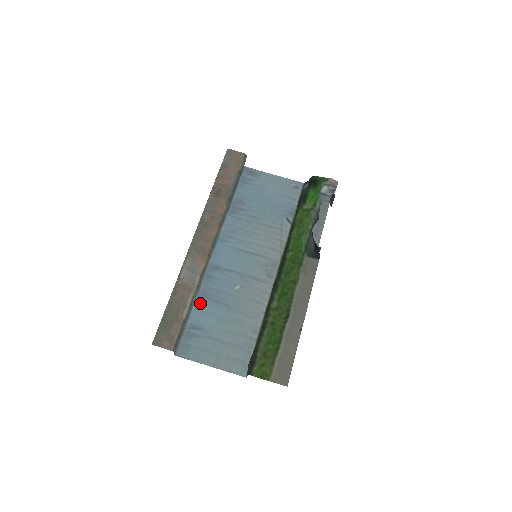
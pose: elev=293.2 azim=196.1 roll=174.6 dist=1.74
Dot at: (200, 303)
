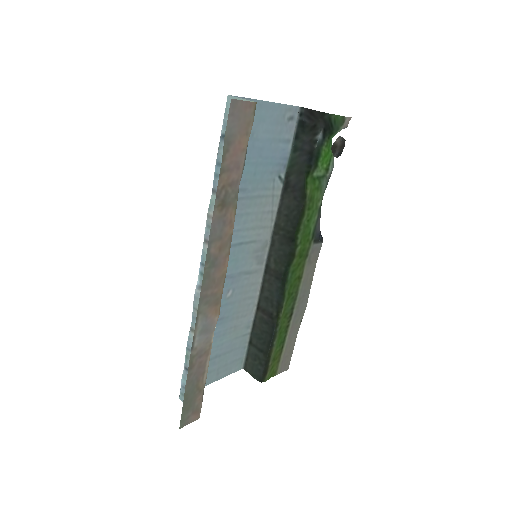
Dot at: occluded
